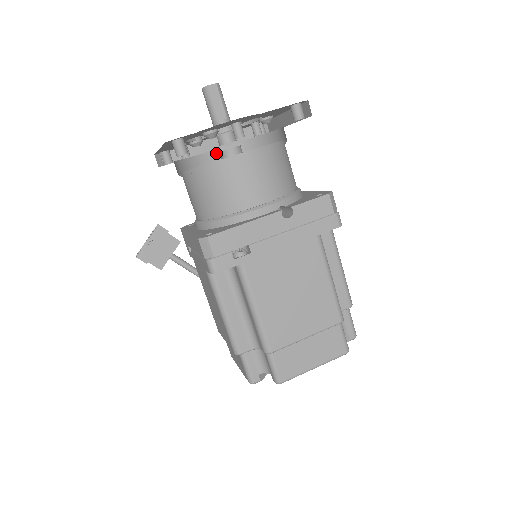
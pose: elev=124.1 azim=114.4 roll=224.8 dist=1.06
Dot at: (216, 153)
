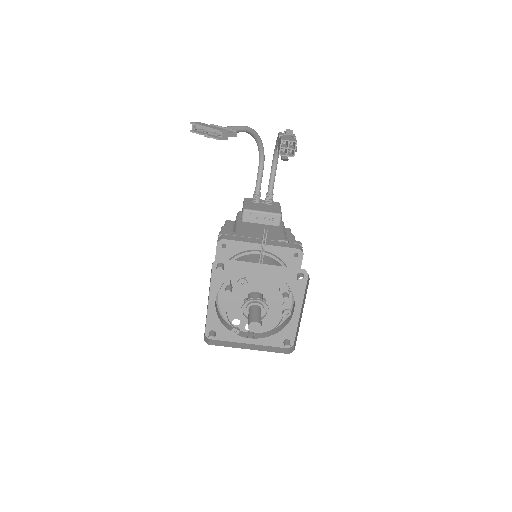
Dot at: (259, 269)
